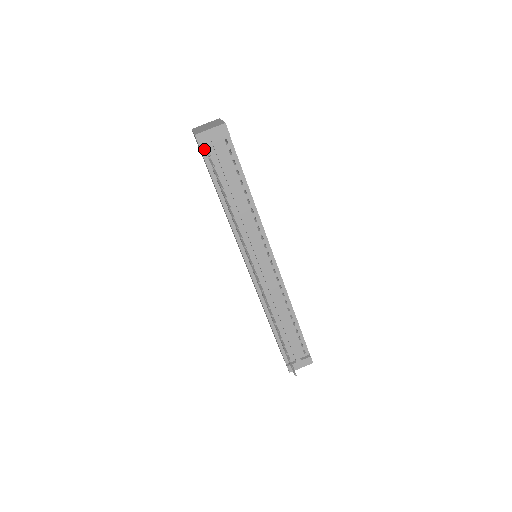
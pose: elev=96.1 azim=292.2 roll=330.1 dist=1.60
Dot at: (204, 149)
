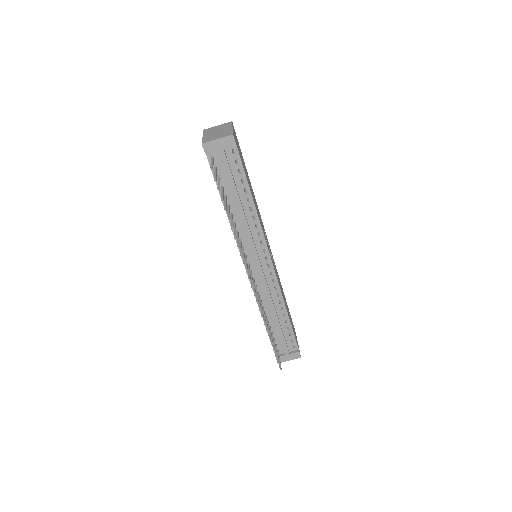
Dot at: (210, 157)
